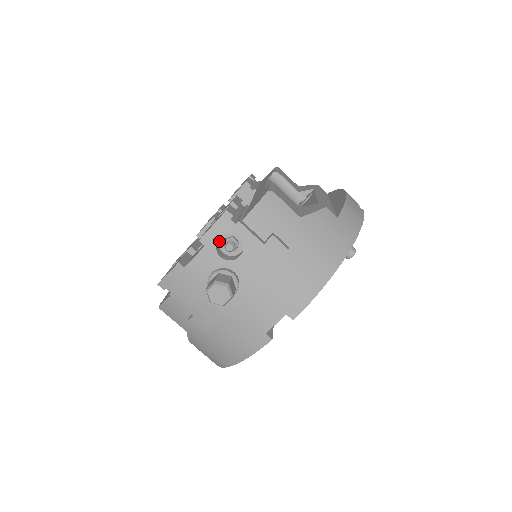
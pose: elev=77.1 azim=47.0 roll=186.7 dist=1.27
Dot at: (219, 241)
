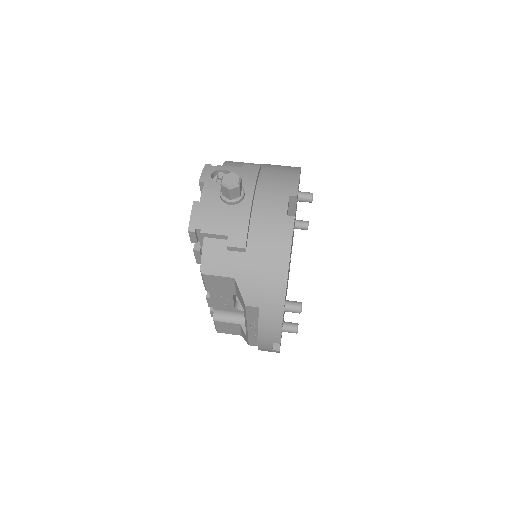
Dot at: occluded
